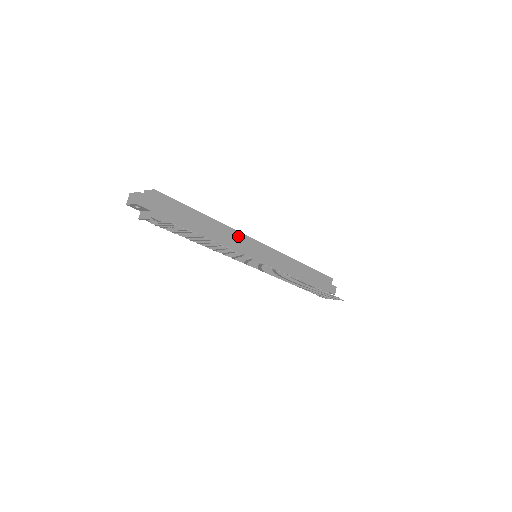
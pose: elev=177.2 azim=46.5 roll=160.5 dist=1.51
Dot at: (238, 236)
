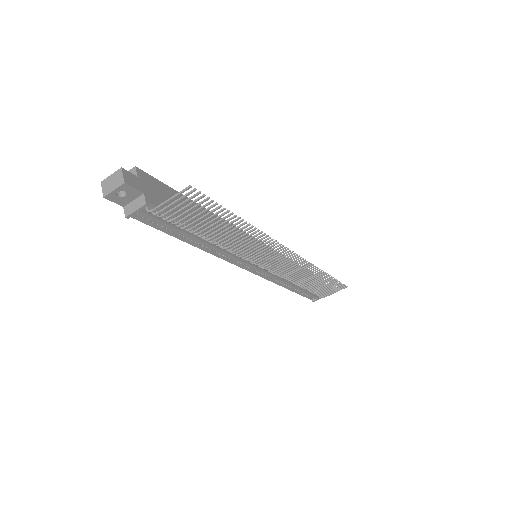
Dot at: (234, 230)
